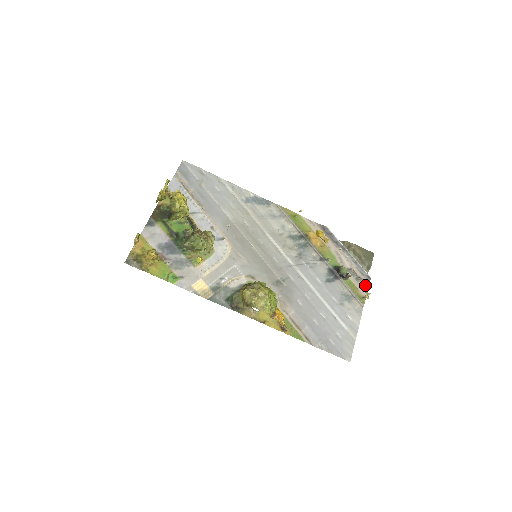
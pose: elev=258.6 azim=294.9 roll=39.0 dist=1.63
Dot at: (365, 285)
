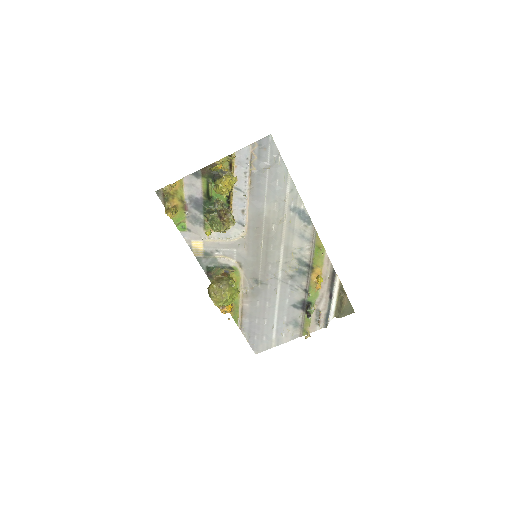
Dot at: (318, 327)
